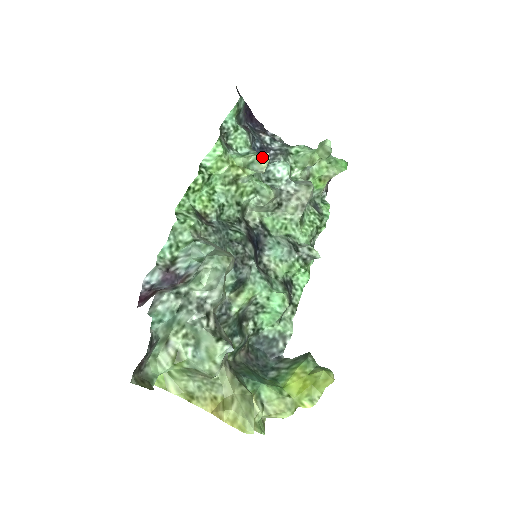
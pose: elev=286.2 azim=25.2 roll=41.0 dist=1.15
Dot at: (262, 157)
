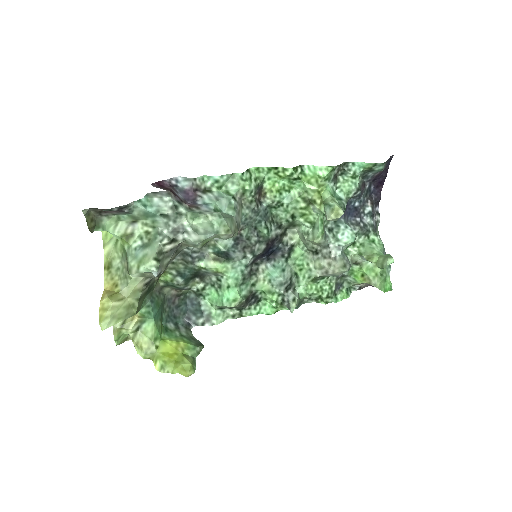
Dot at: (337, 210)
